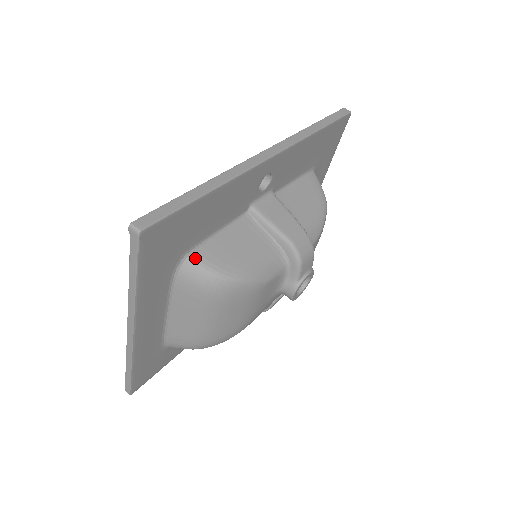
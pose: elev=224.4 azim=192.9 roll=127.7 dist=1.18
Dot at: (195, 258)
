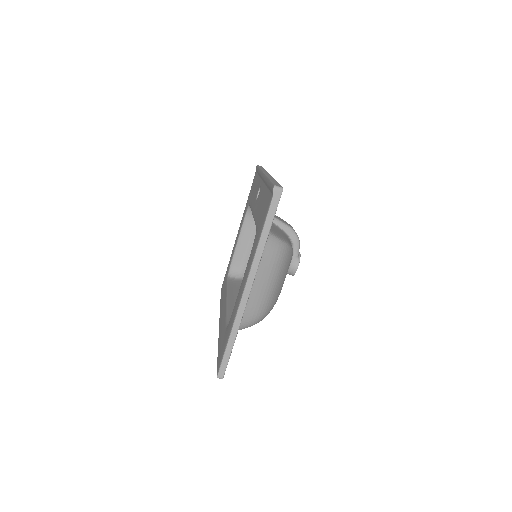
Dot at: occluded
